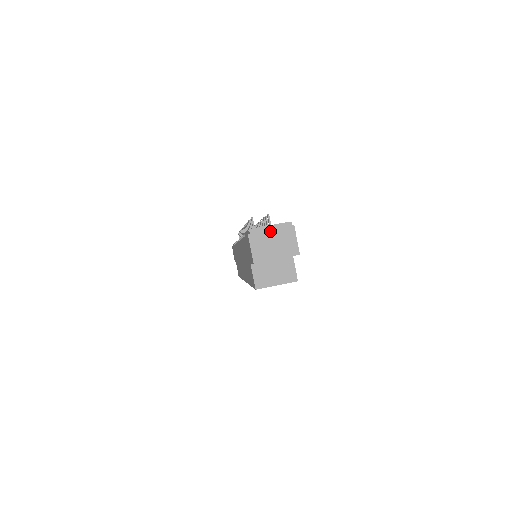
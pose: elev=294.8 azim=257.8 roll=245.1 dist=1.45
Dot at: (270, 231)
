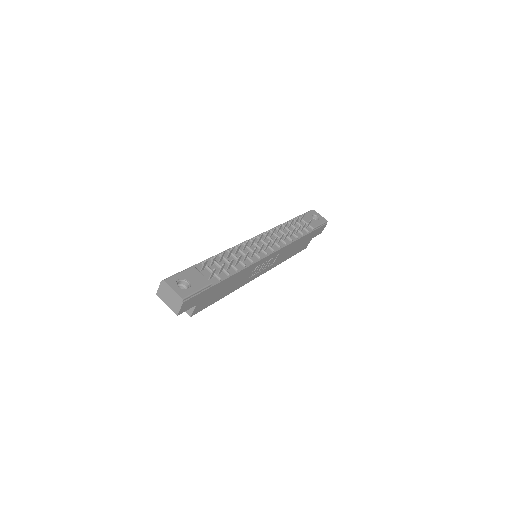
Dot at: (171, 291)
